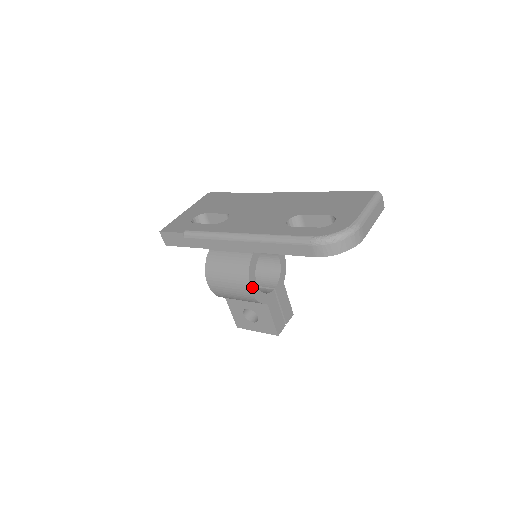
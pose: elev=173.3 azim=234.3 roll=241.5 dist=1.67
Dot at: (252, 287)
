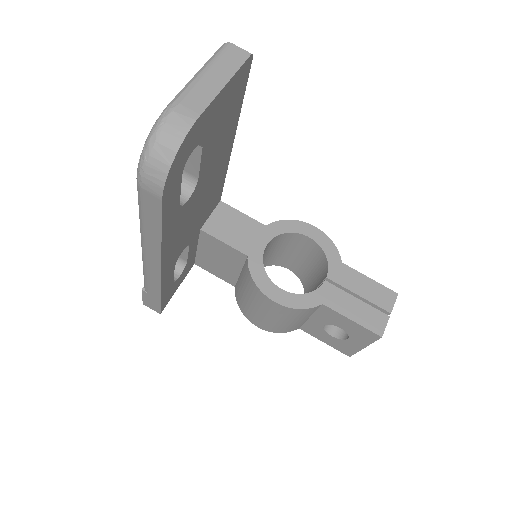
Dot at: (273, 296)
